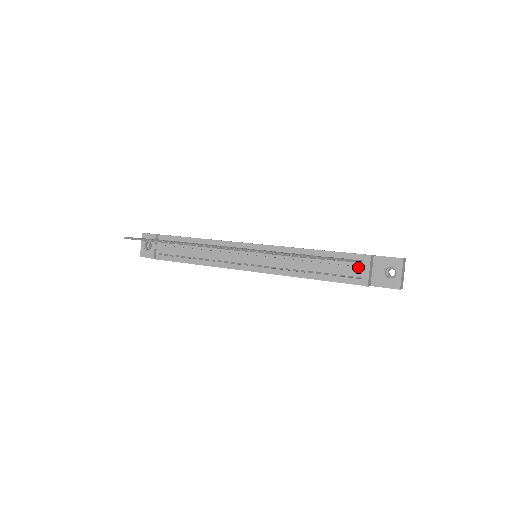
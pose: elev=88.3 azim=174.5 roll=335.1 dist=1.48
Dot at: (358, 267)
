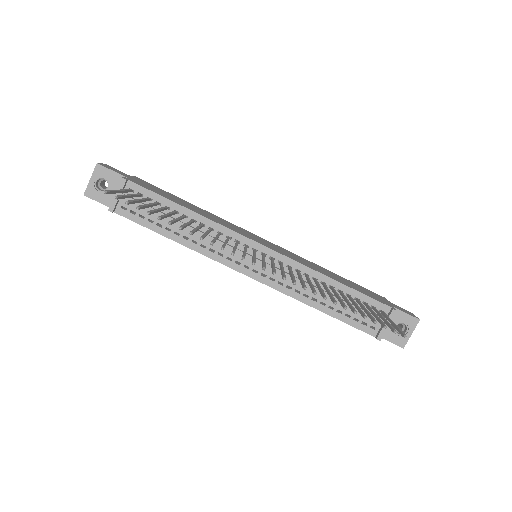
Dot at: occluded
